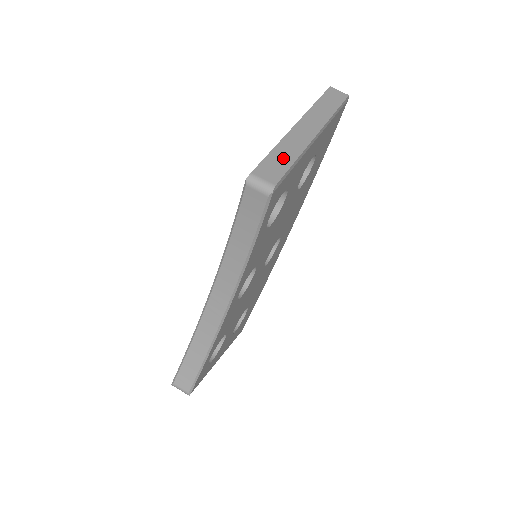
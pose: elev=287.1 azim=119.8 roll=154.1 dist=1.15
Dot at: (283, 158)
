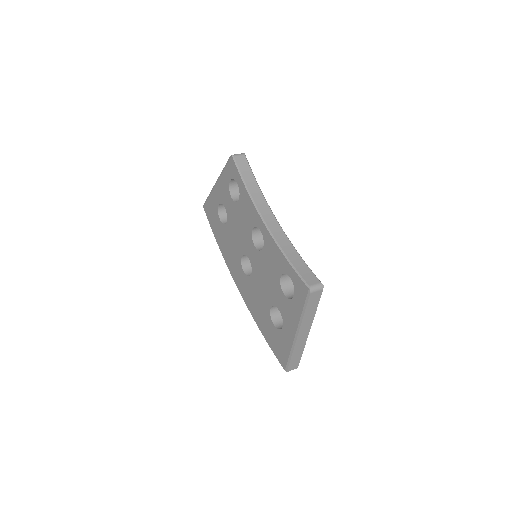
Dot at: occluded
